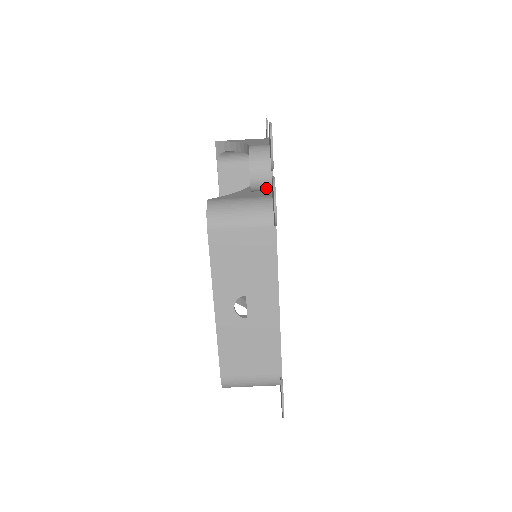
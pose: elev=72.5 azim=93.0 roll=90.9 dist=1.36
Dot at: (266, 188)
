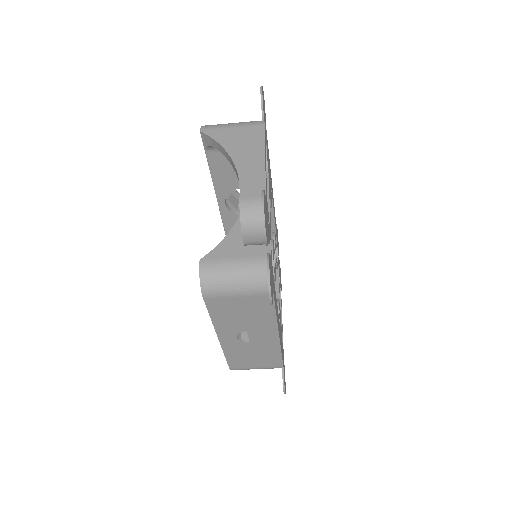
Dot at: (262, 244)
